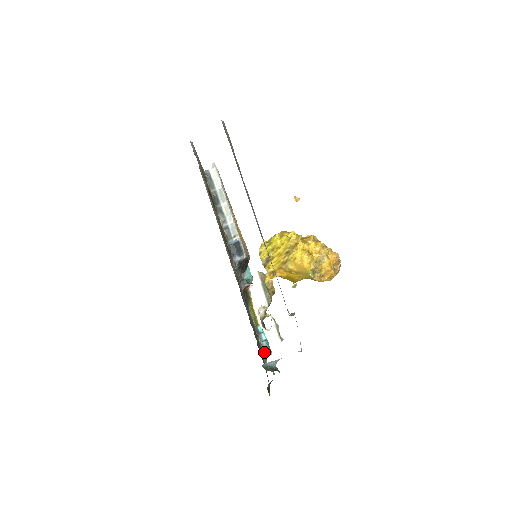
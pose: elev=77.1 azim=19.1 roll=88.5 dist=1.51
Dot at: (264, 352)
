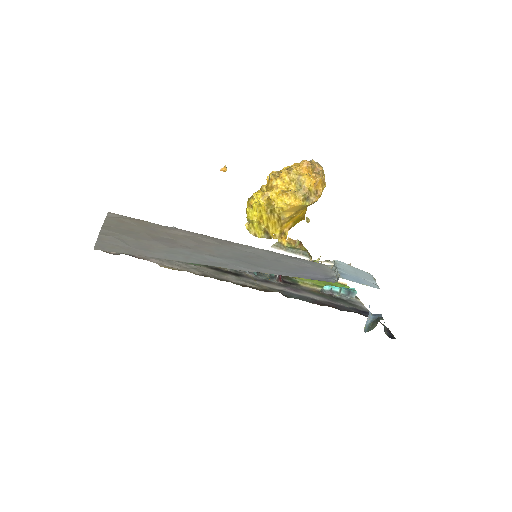
Dot at: (350, 298)
